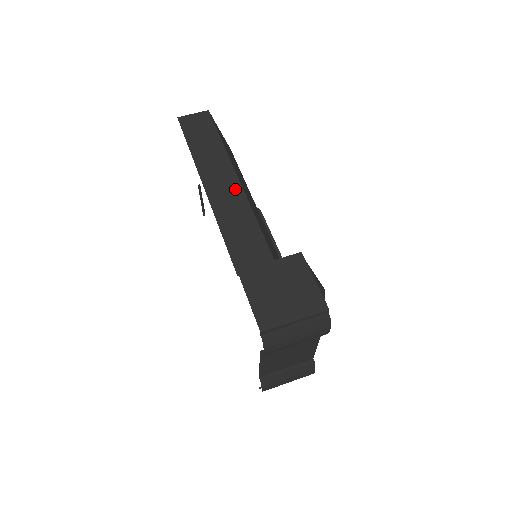
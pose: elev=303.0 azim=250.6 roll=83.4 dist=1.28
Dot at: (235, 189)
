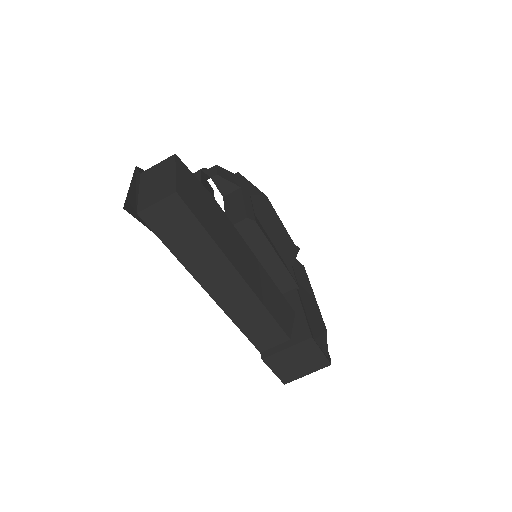
Dot at: (242, 290)
